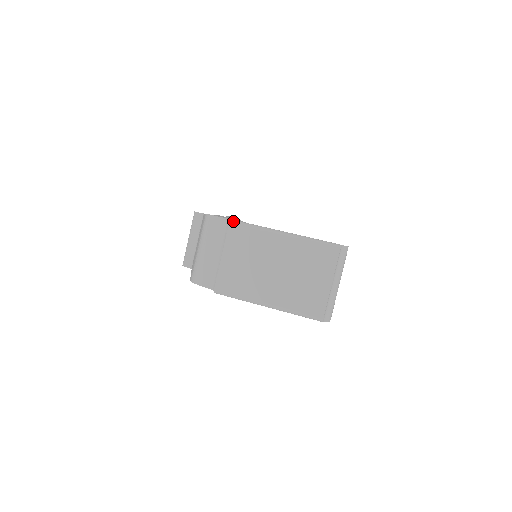
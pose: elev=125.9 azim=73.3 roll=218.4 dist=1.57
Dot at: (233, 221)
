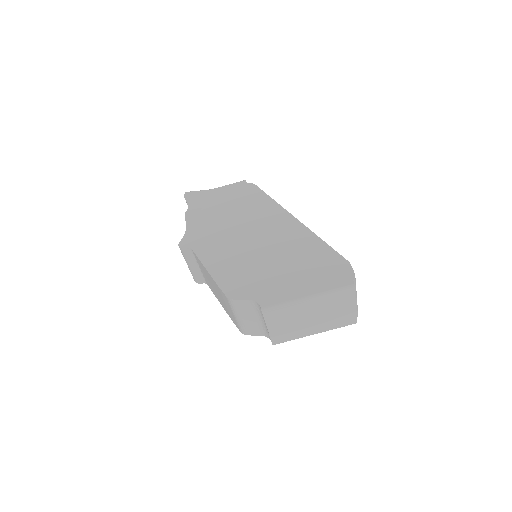
Dot at: (264, 310)
